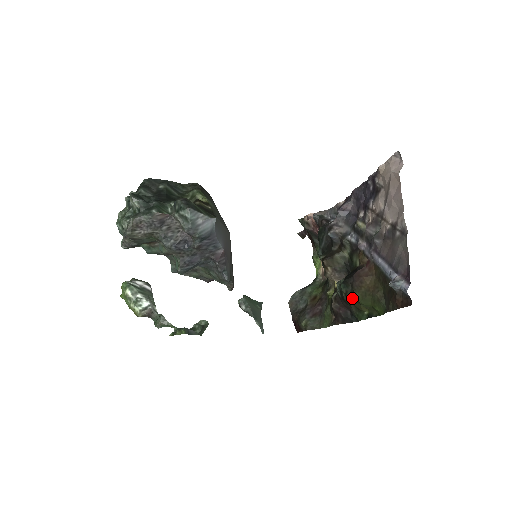
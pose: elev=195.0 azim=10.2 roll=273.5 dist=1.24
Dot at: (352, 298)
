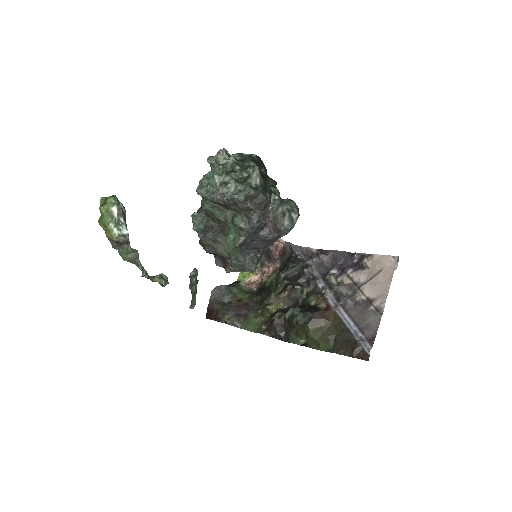
Dot at: (302, 326)
